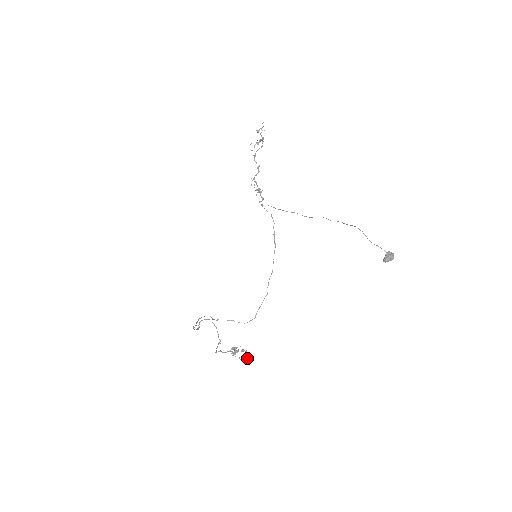
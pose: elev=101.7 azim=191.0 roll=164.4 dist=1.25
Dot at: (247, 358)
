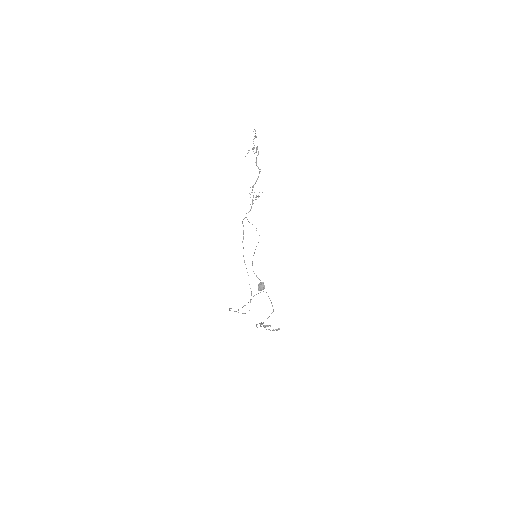
Dot at: (278, 329)
